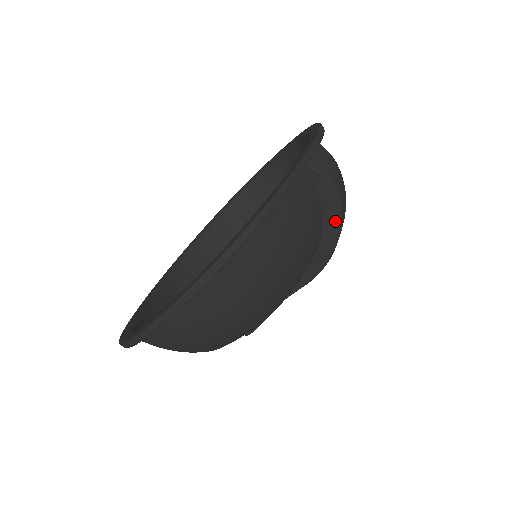
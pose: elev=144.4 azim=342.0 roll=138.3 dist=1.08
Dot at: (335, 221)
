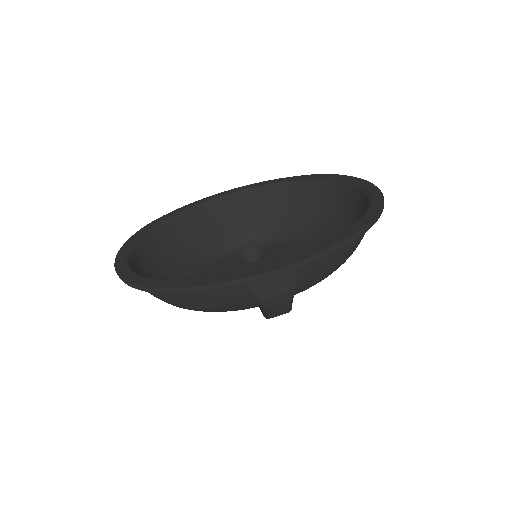
Dot at: (264, 313)
